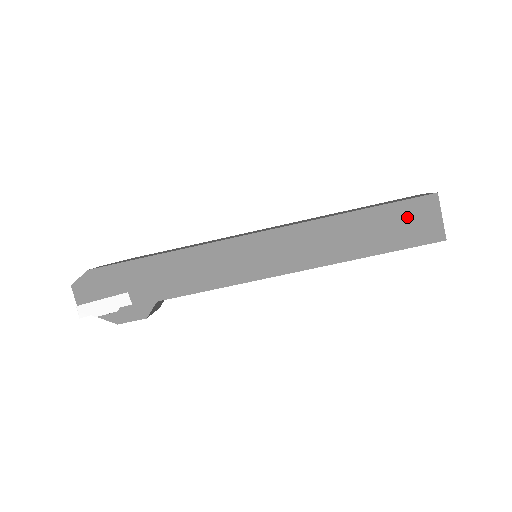
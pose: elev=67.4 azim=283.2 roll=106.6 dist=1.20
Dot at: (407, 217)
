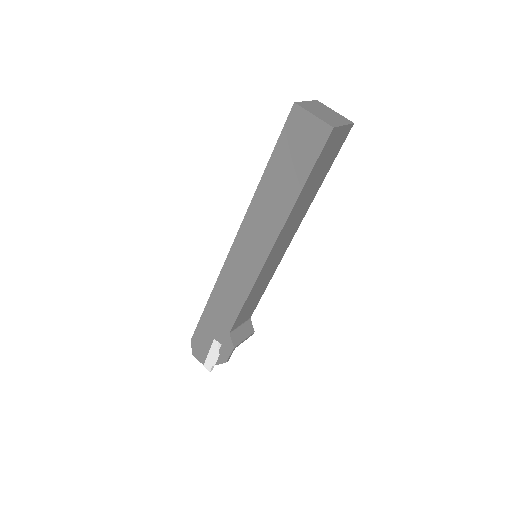
Dot at: (294, 142)
